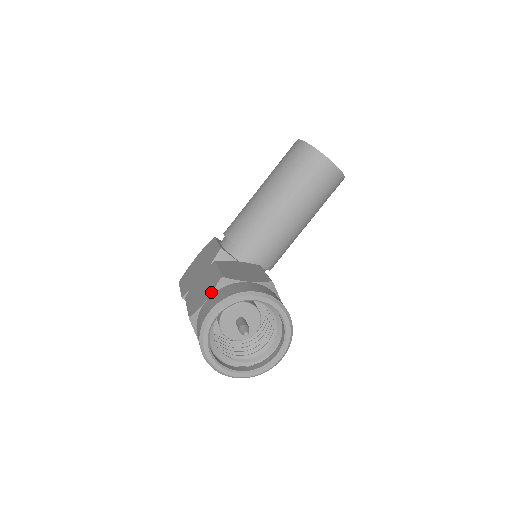
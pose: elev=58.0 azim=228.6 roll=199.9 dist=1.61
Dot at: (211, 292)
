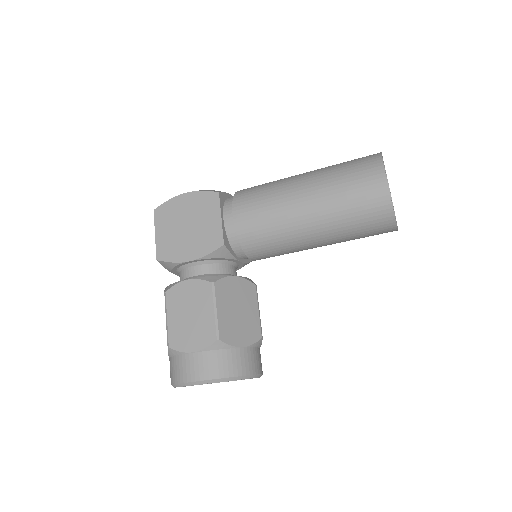
Dot at: (201, 348)
